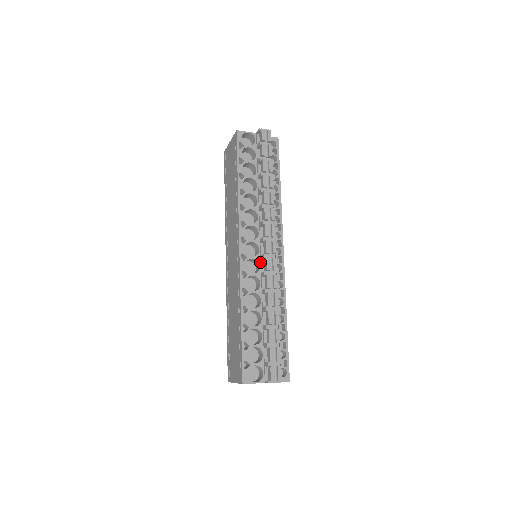
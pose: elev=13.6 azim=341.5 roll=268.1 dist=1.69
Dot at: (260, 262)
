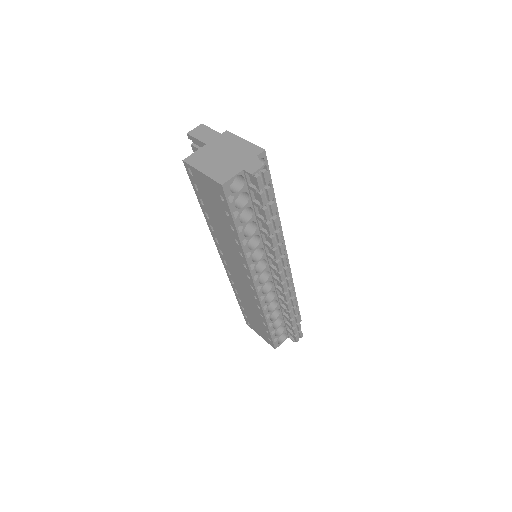
Dot at: (272, 280)
